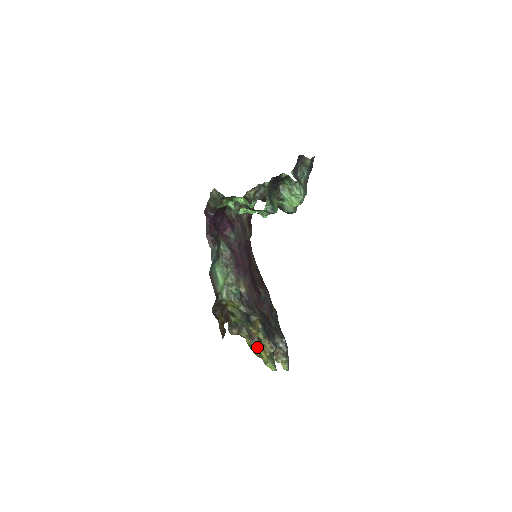
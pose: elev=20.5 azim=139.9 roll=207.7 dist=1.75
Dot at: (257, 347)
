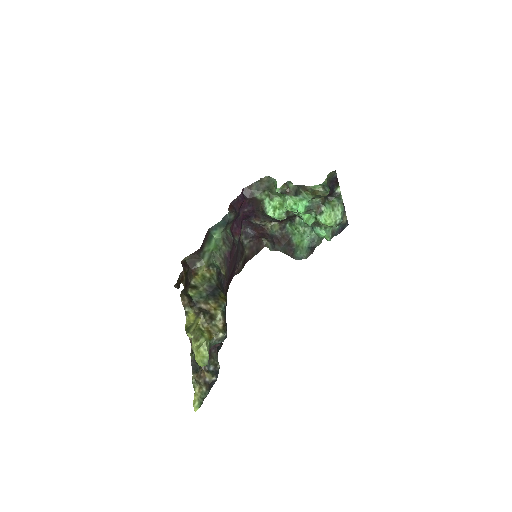
Dot at: (202, 325)
